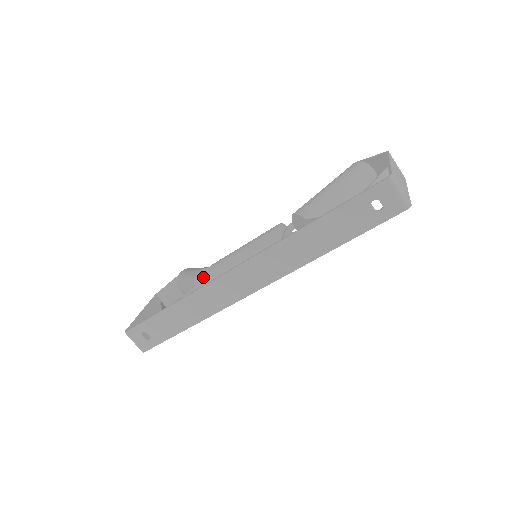
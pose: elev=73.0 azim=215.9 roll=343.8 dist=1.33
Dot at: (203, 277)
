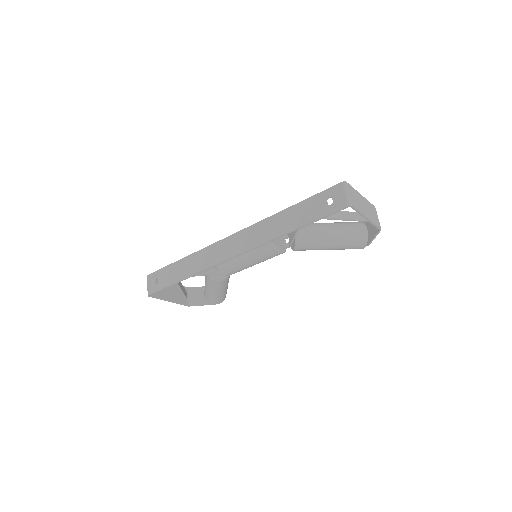
Dot at: occluded
